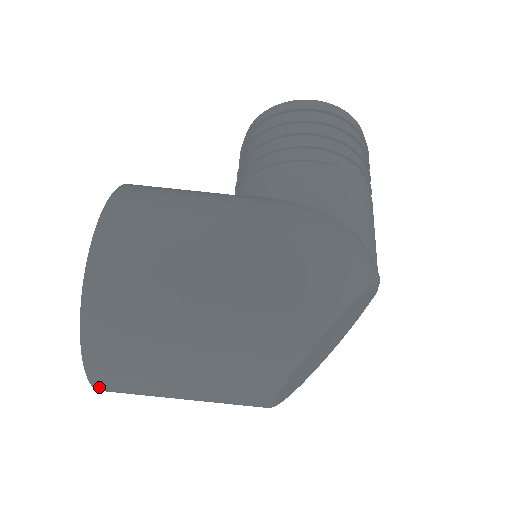
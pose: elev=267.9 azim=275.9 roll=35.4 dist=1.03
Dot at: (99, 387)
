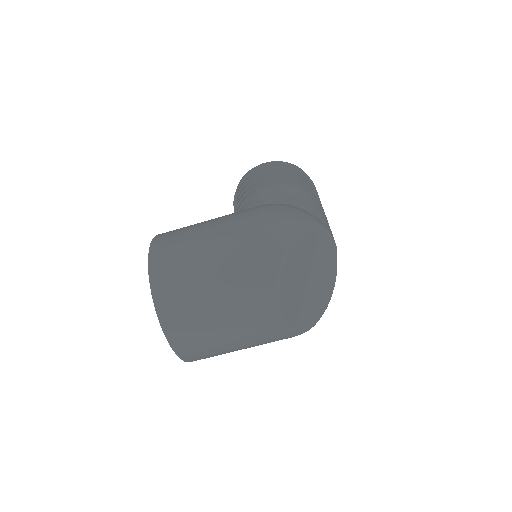
Dot at: (174, 345)
